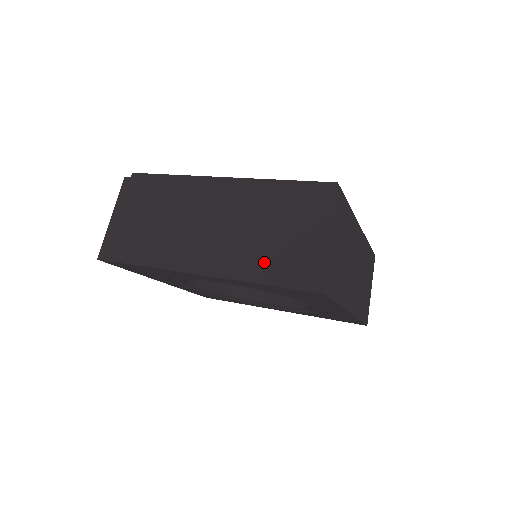
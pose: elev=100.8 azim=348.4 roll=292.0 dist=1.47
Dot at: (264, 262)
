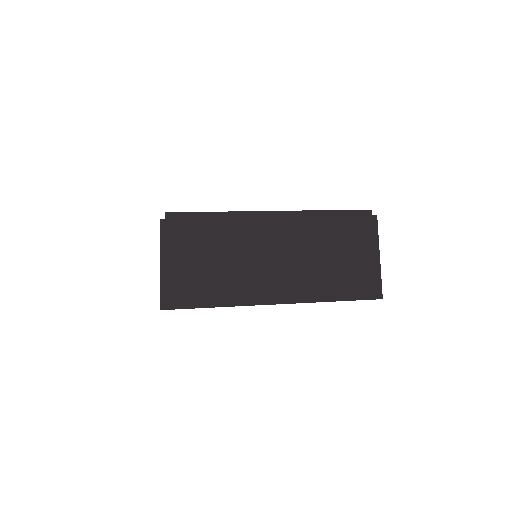
Dot at: (333, 283)
